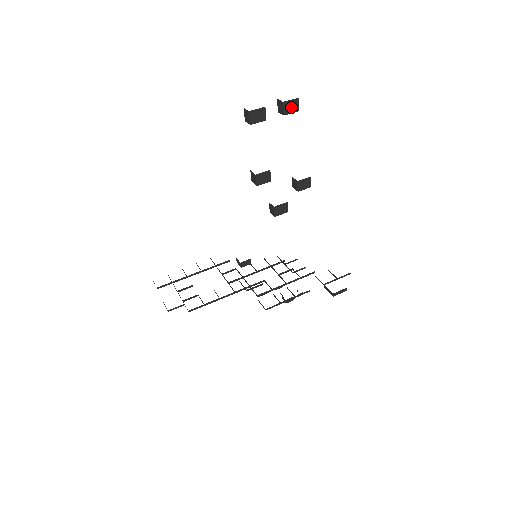
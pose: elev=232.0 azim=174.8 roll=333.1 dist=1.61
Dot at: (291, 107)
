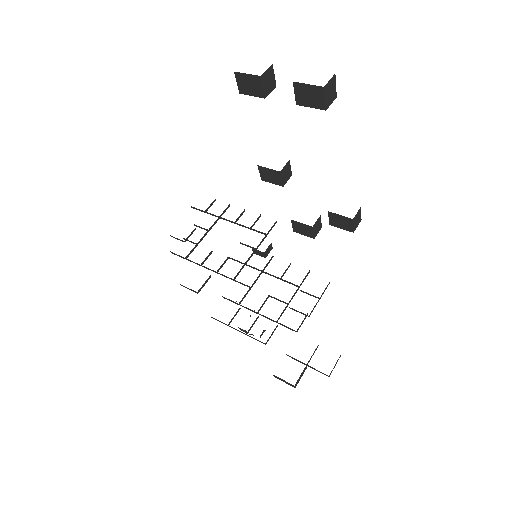
Dot at: (310, 97)
